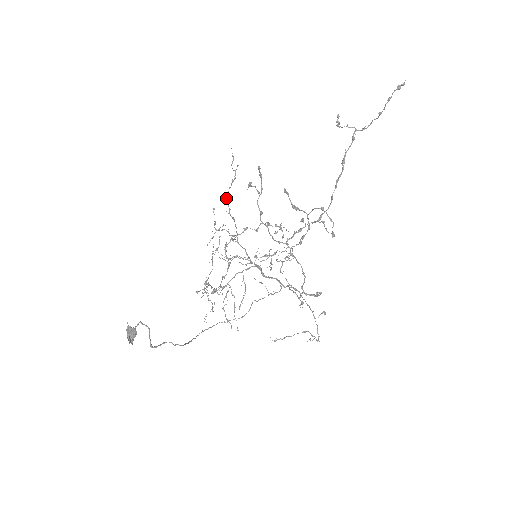
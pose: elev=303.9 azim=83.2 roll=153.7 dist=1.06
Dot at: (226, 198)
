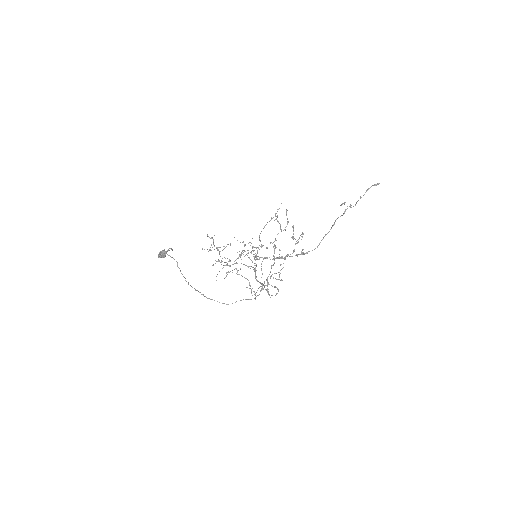
Dot at: occluded
